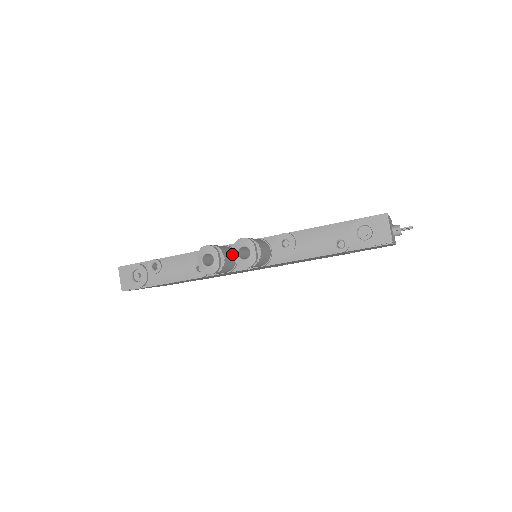
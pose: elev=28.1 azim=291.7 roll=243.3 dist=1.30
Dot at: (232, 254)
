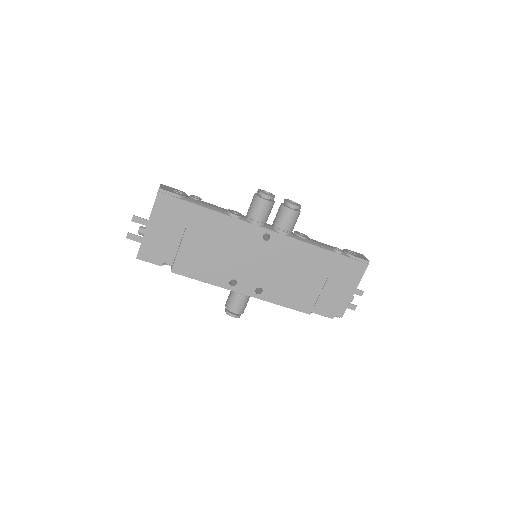
Dot at: occluded
